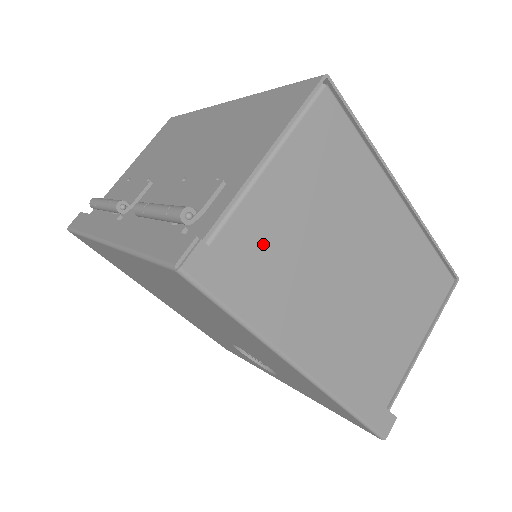
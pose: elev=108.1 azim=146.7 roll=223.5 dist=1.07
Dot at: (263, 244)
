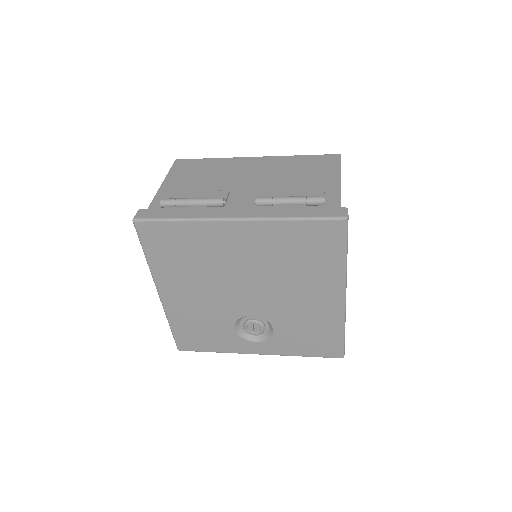
Dot at: occluded
